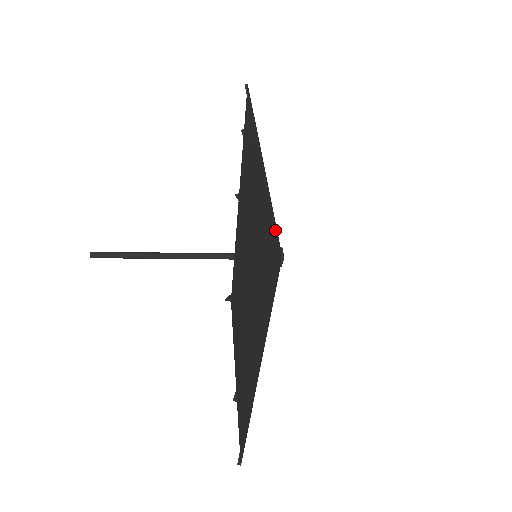
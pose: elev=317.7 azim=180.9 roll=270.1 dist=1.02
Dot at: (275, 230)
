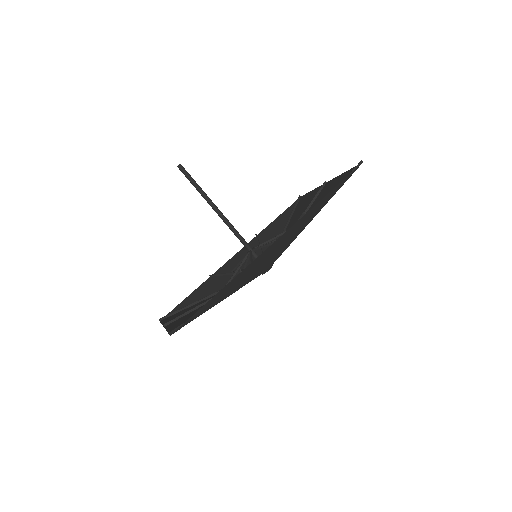
Dot at: (276, 258)
